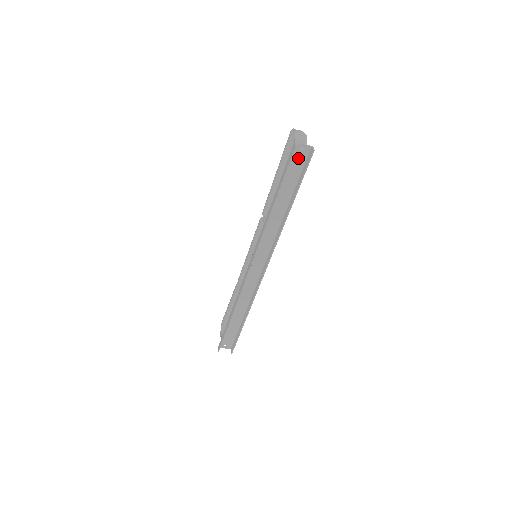
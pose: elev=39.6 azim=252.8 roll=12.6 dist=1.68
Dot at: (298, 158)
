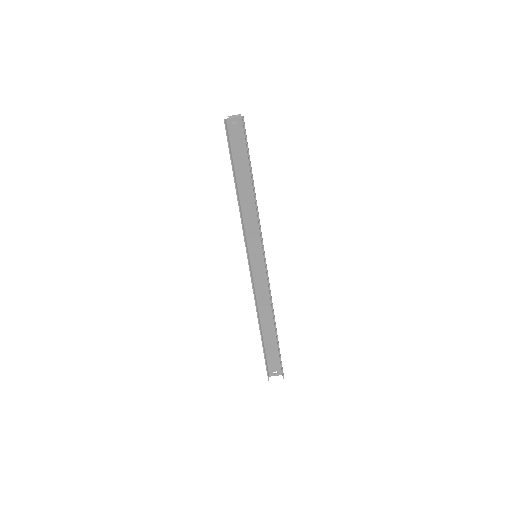
Dot at: (236, 133)
